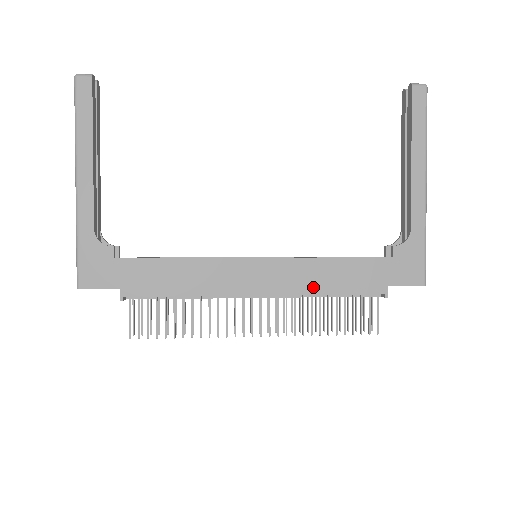
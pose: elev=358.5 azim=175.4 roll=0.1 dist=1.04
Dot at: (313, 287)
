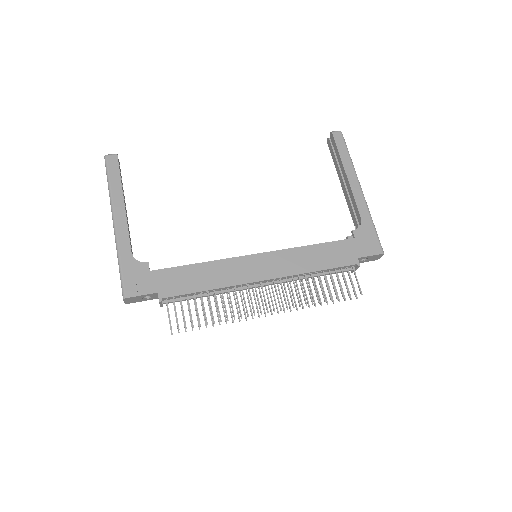
Dot at: (304, 267)
